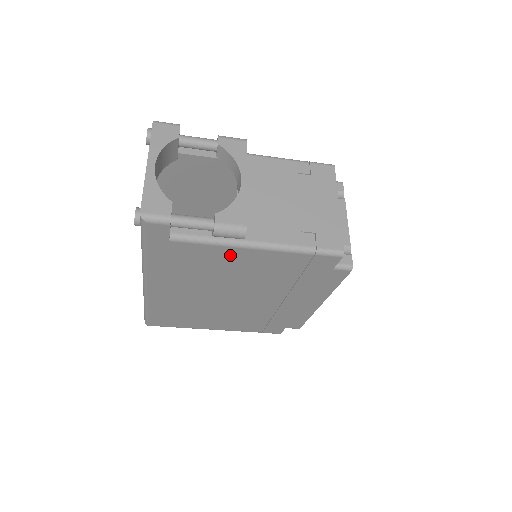
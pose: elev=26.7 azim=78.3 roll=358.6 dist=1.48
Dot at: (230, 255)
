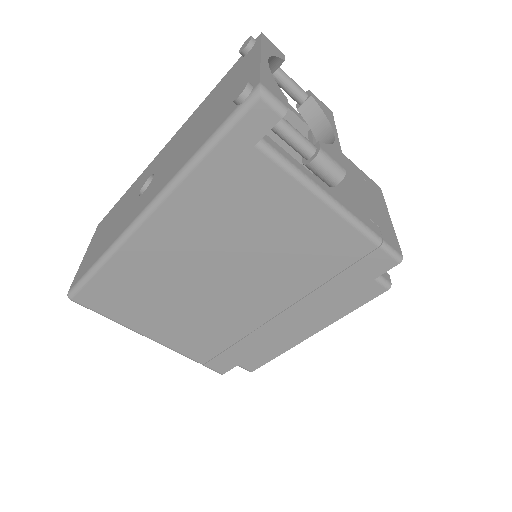
Dot at: (297, 206)
